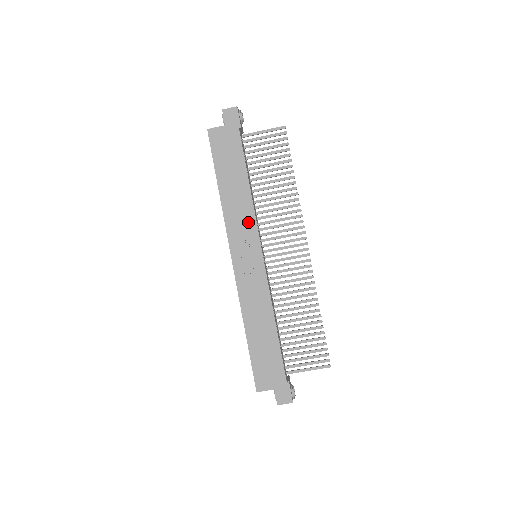
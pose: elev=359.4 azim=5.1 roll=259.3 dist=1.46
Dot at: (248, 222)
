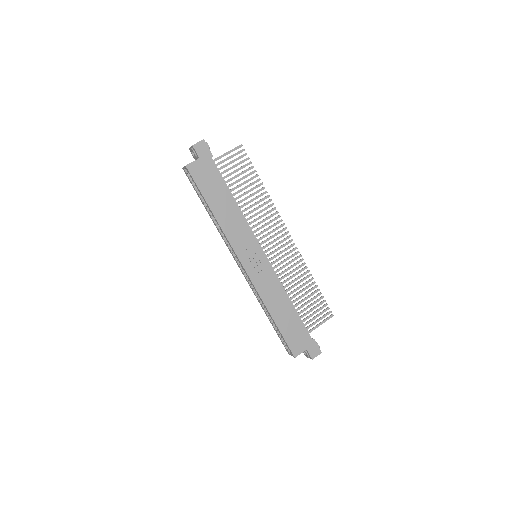
Dot at: (245, 232)
